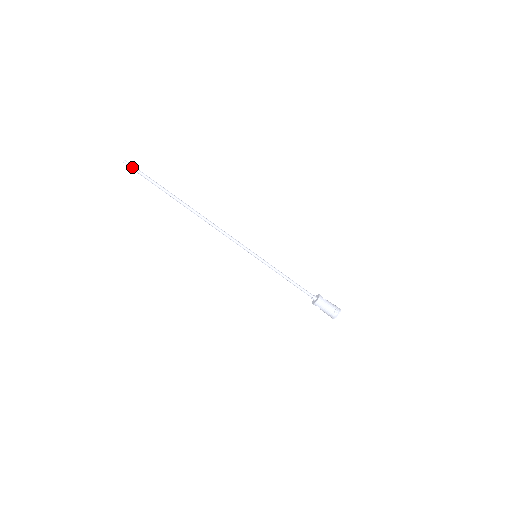
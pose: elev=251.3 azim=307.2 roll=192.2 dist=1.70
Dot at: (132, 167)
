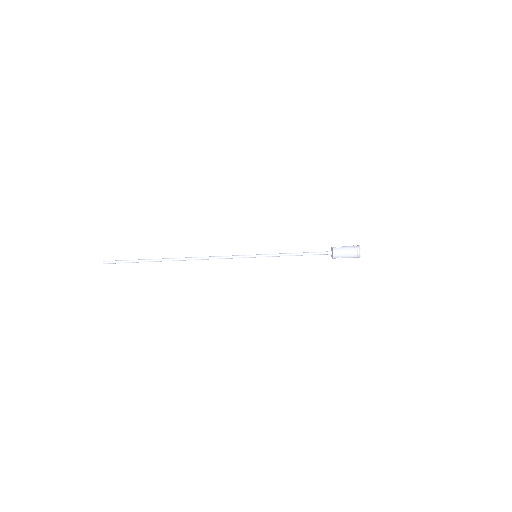
Dot at: (112, 262)
